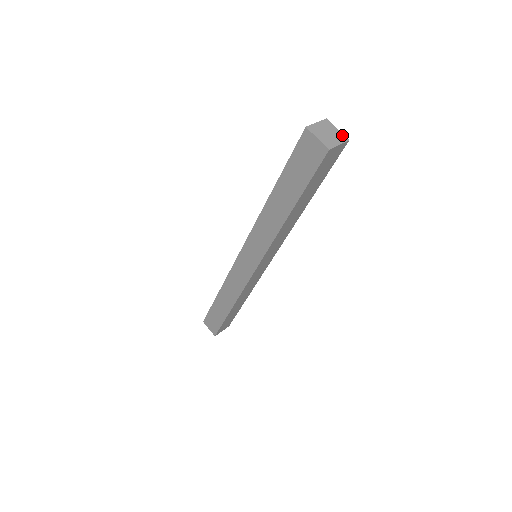
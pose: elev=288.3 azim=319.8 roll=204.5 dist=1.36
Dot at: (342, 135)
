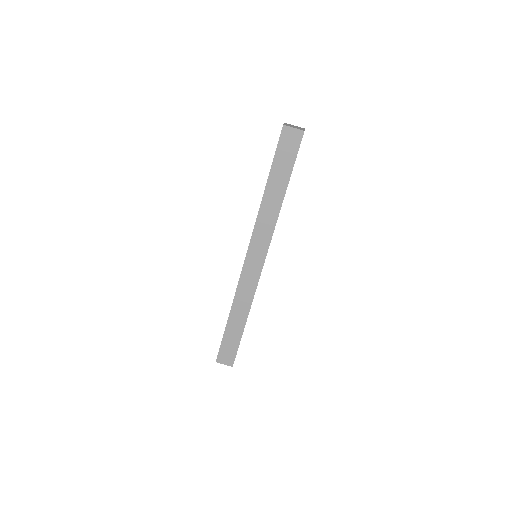
Dot at: (303, 130)
